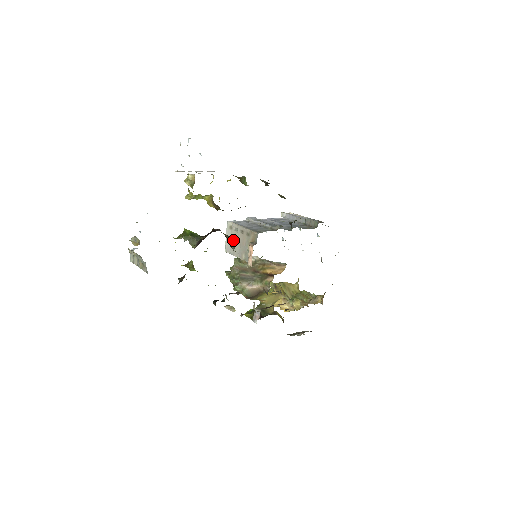
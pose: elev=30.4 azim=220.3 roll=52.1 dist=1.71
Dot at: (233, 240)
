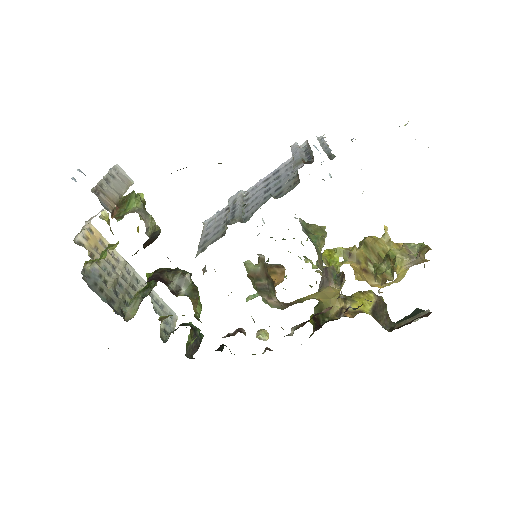
Dot at: occluded
